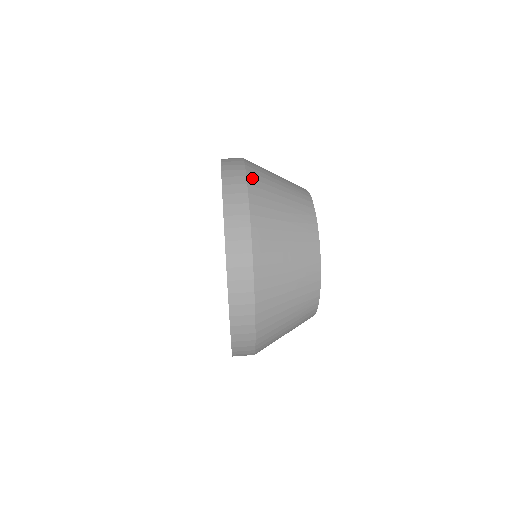
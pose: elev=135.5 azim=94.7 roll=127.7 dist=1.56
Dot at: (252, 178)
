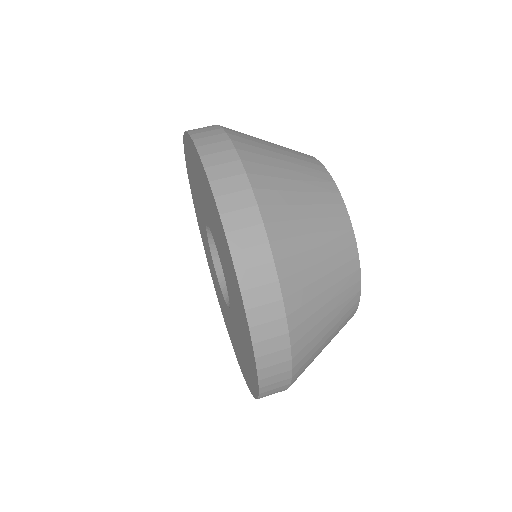
Dot at: (234, 135)
